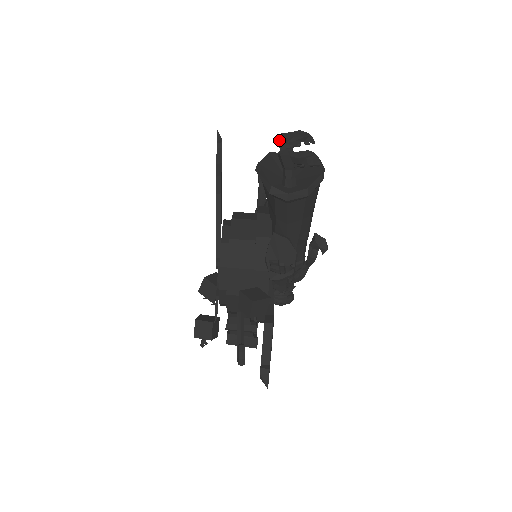
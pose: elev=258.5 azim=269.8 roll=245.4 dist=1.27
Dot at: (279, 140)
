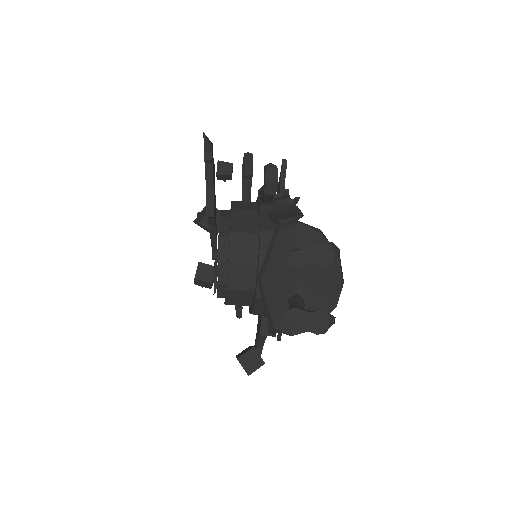
Dot at: (291, 264)
